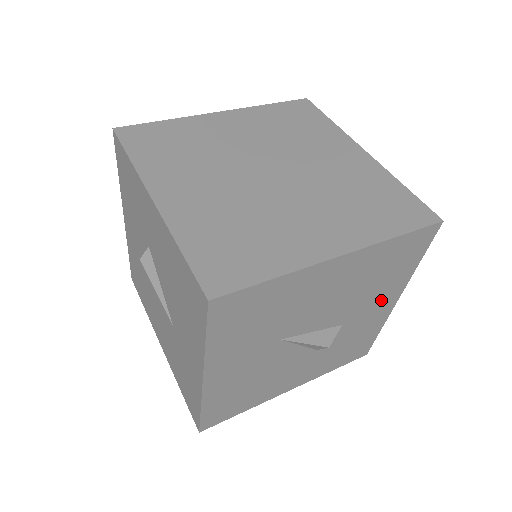
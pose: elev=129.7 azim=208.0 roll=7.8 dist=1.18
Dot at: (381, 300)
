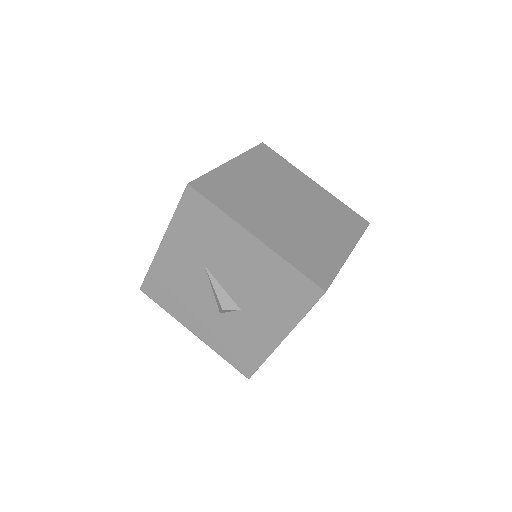
Dot at: (271, 322)
